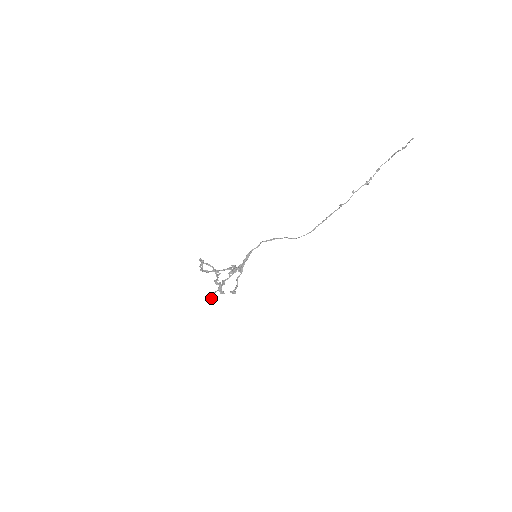
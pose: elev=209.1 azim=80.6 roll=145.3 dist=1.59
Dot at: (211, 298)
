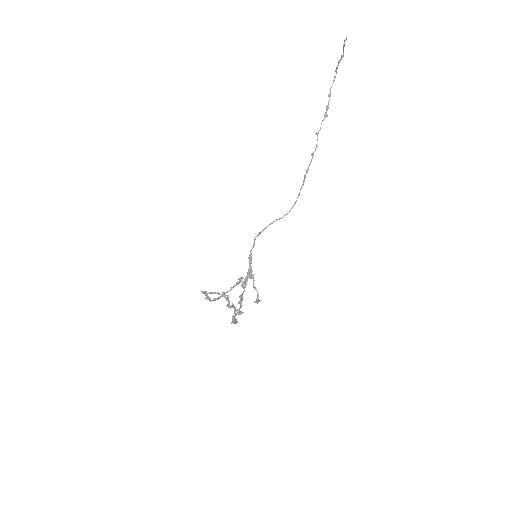
Dot at: occluded
